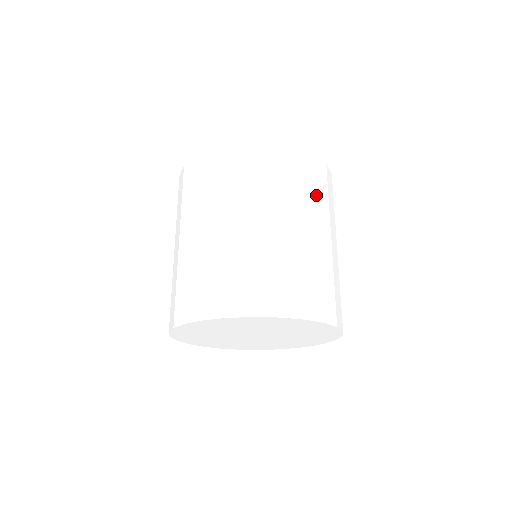
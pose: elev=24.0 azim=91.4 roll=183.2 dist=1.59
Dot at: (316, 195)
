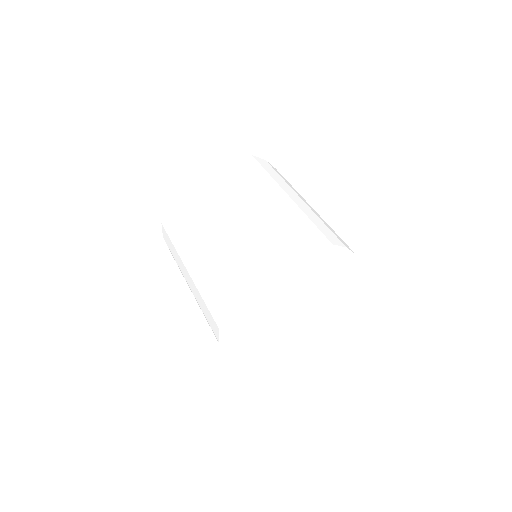
Dot at: occluded
